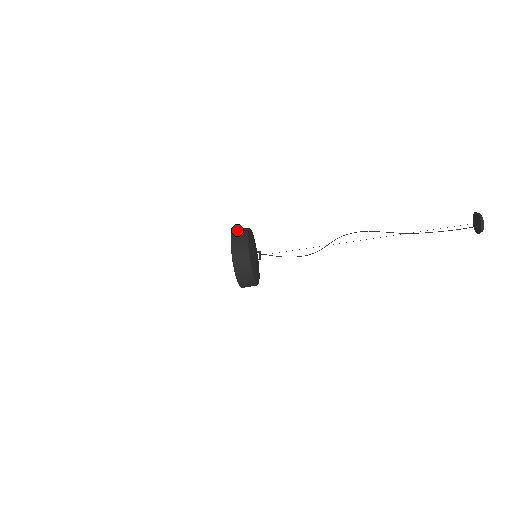
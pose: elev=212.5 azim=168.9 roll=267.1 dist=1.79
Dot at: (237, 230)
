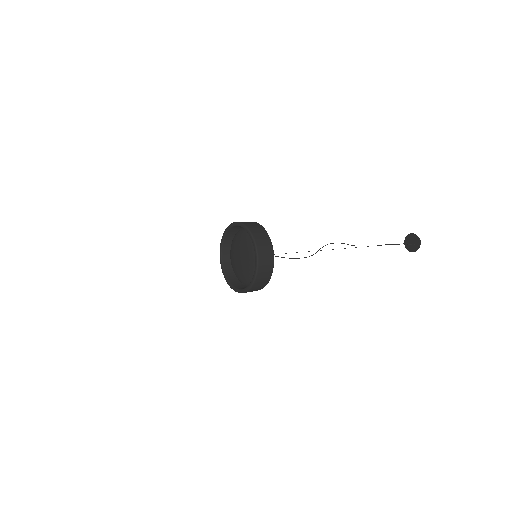
Dot at: occluded
